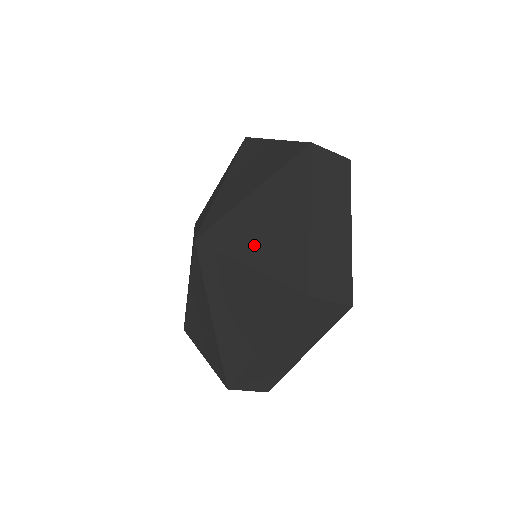
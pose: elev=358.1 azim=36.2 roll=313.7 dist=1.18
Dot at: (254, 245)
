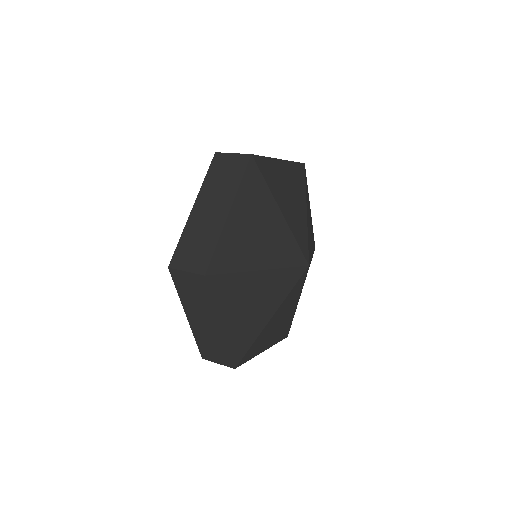
Dot at: occluded
